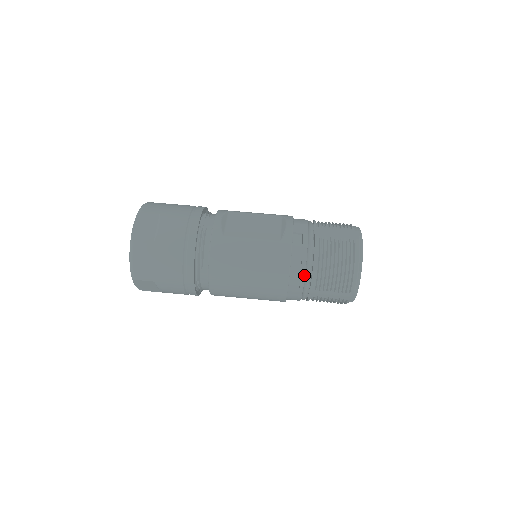
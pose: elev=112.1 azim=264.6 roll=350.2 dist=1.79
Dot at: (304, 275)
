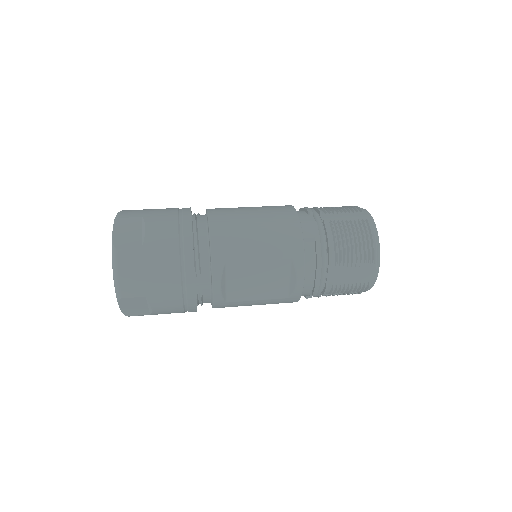
Dot at: occluded
